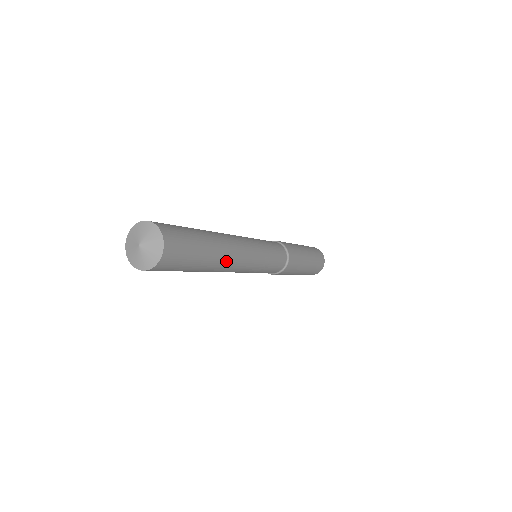
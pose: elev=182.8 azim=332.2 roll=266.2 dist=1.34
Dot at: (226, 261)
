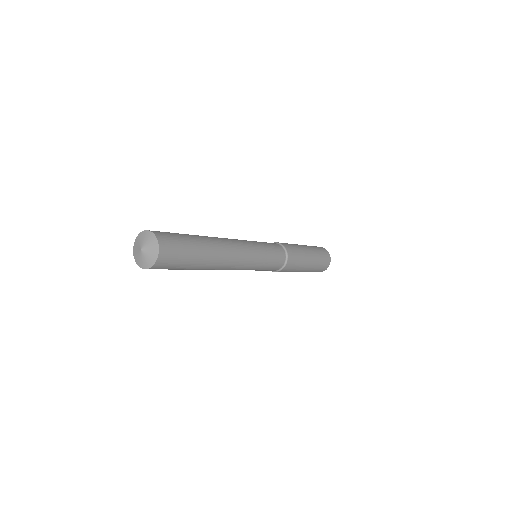
Dot at: (221, 249)
